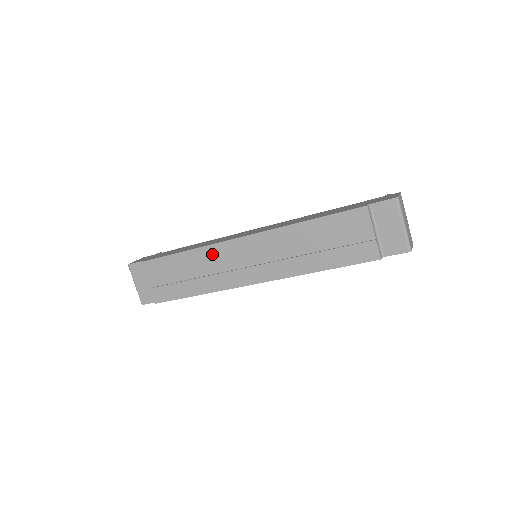
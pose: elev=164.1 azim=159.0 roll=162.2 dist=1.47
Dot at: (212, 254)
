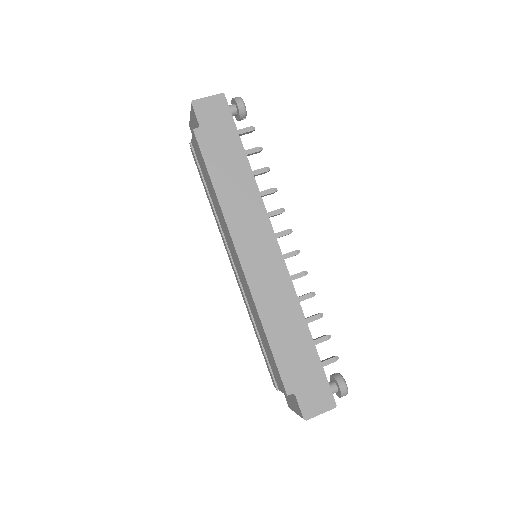
Dot at: (224, 223)
